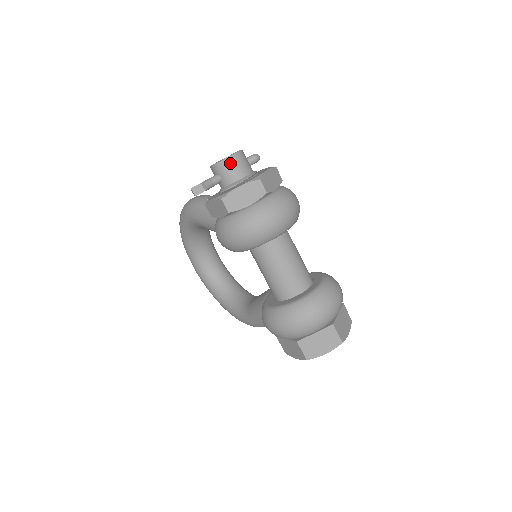
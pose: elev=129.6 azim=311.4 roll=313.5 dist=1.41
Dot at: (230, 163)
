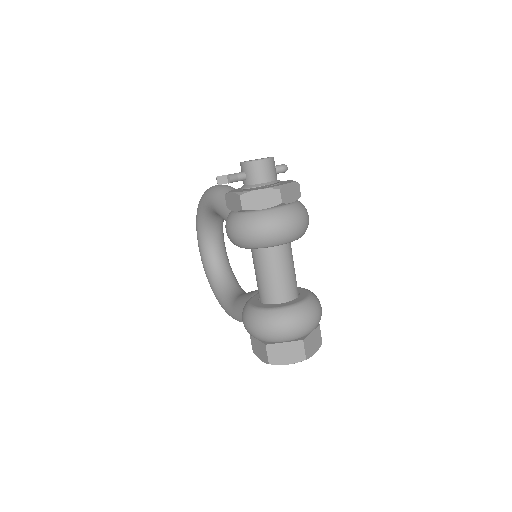
Dot at: (258, 166)
